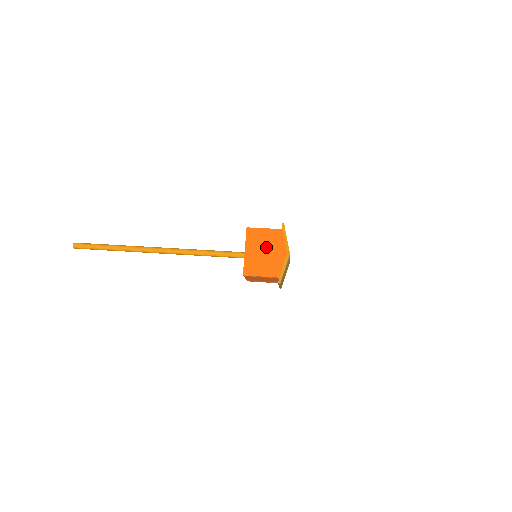
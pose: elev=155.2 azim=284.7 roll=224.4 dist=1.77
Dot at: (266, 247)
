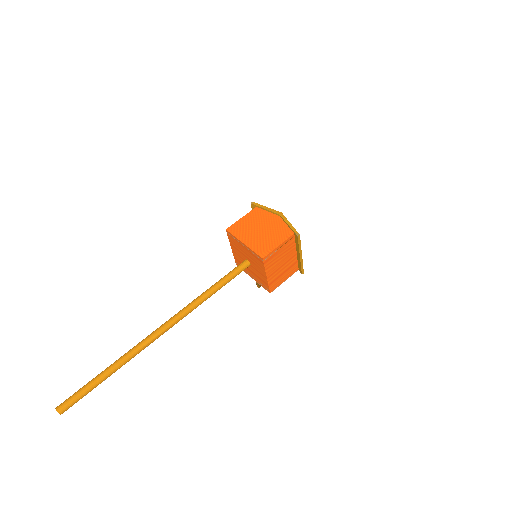
Dot at: (258, 226)
